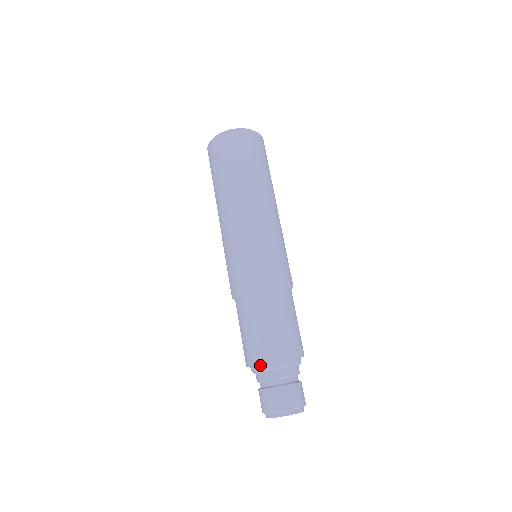
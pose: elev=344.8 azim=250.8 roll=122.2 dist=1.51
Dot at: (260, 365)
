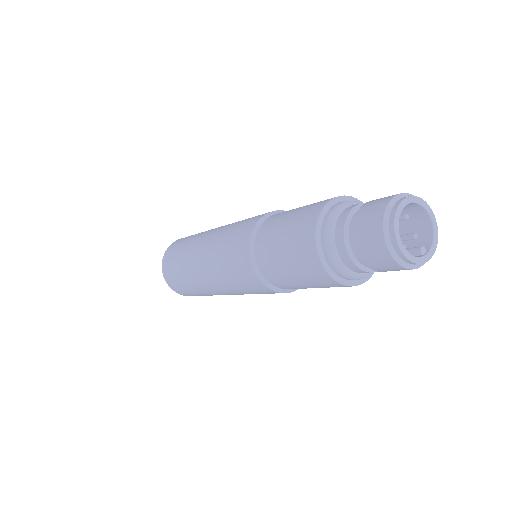
Dot at: (331, 208)
